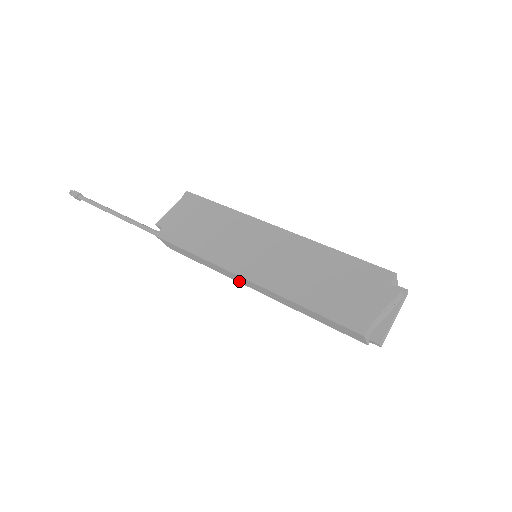
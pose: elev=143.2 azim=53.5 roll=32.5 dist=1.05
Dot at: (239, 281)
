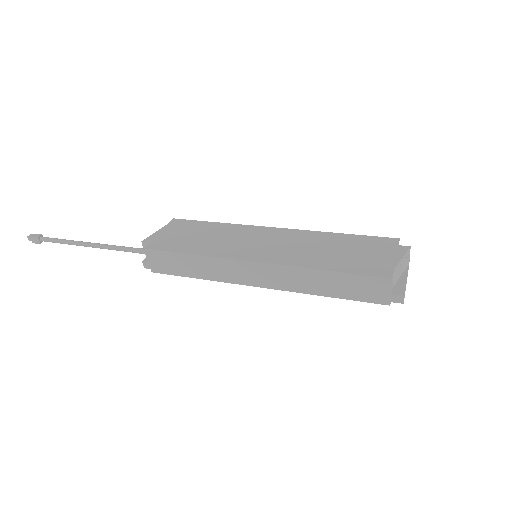
Dot at: (240, 280)
